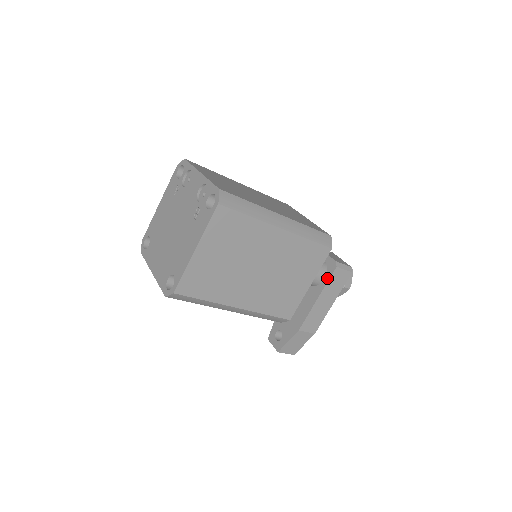
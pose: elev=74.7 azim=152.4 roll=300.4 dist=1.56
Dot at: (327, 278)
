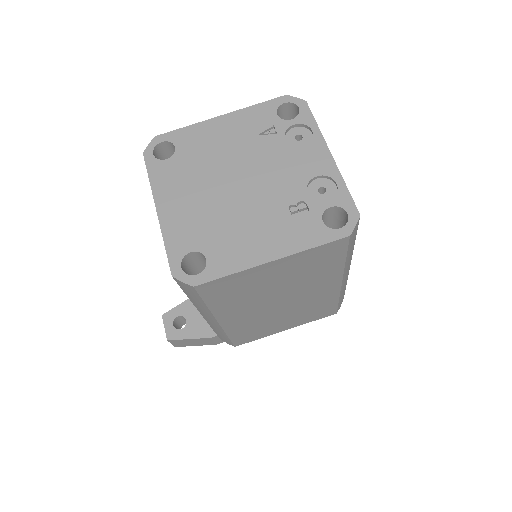
Dot at: occluded
